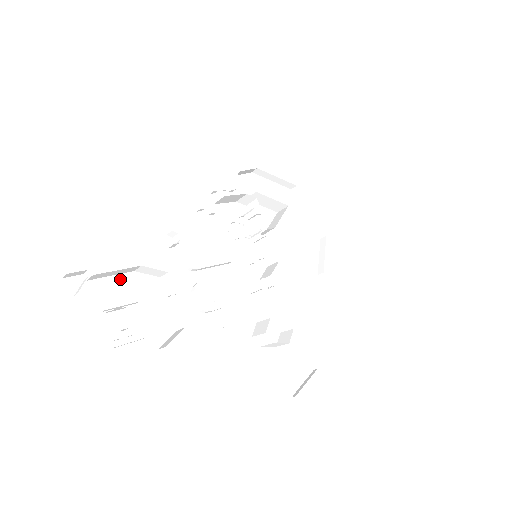
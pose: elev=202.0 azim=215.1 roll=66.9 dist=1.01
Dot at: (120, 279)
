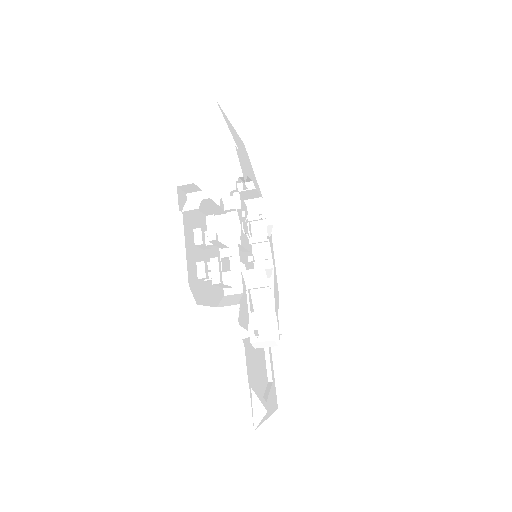
Dot at: (202, 218)
